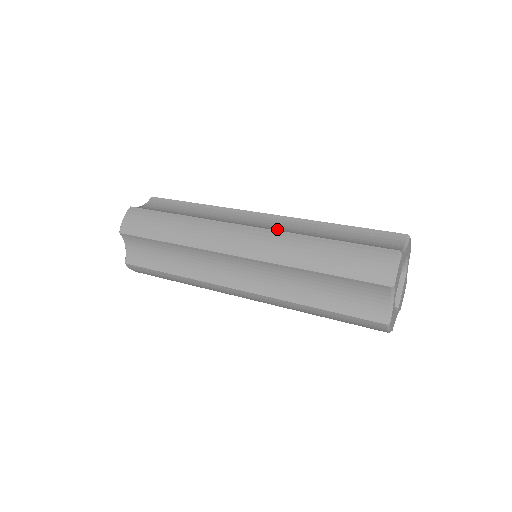
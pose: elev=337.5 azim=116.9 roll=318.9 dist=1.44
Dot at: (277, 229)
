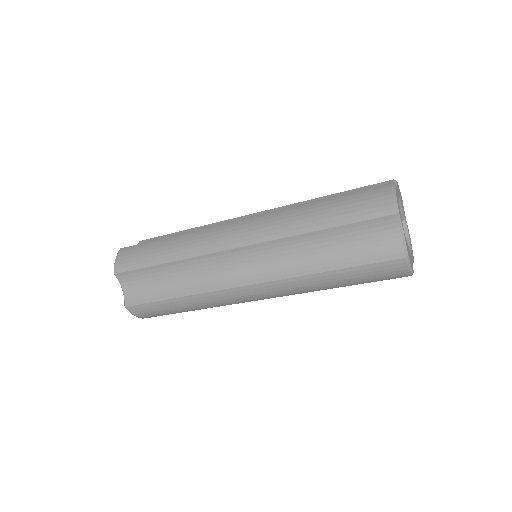
Dot at: occluded
